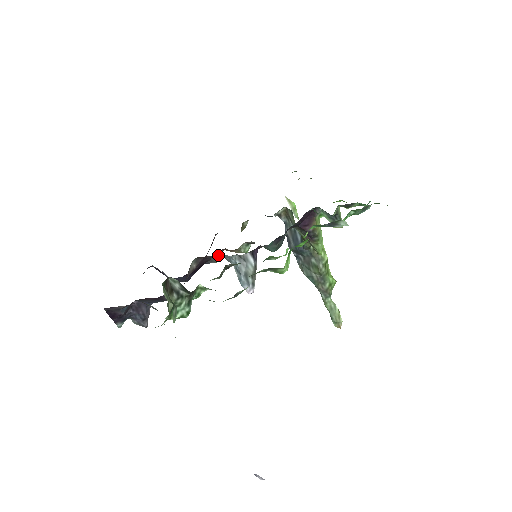
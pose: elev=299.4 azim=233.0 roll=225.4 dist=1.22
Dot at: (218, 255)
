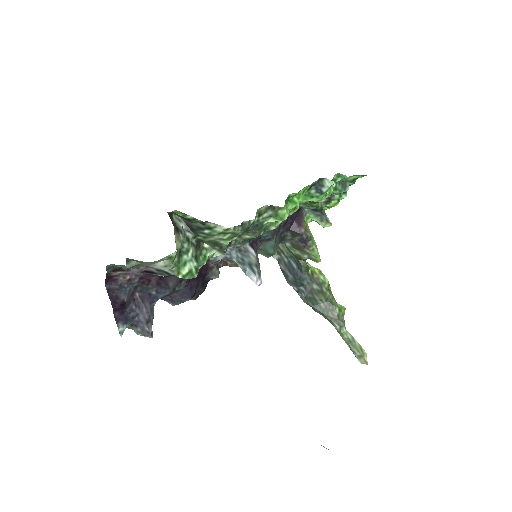
Dot at: (218, 256)
